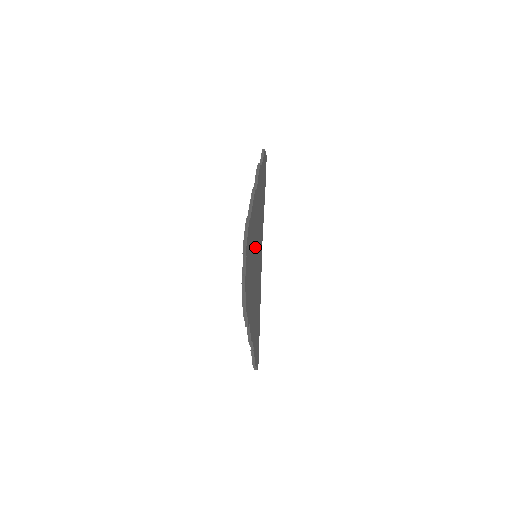
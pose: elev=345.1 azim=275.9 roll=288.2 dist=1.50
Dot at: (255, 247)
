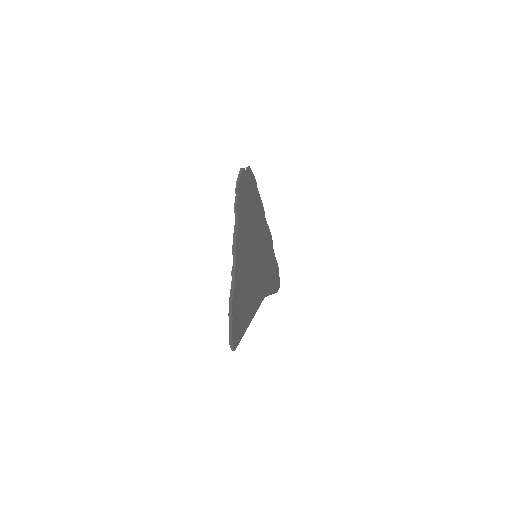
Dot at: (256, 234)
